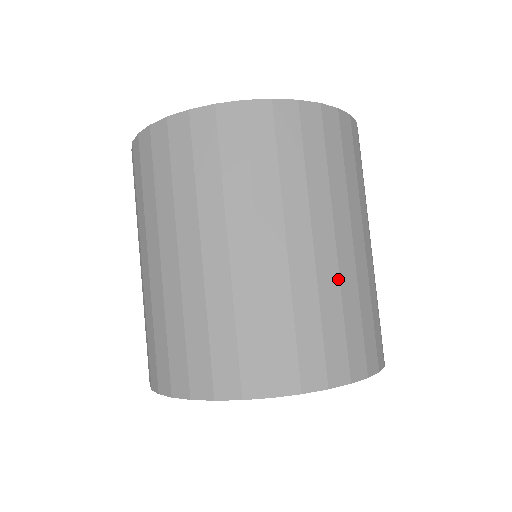
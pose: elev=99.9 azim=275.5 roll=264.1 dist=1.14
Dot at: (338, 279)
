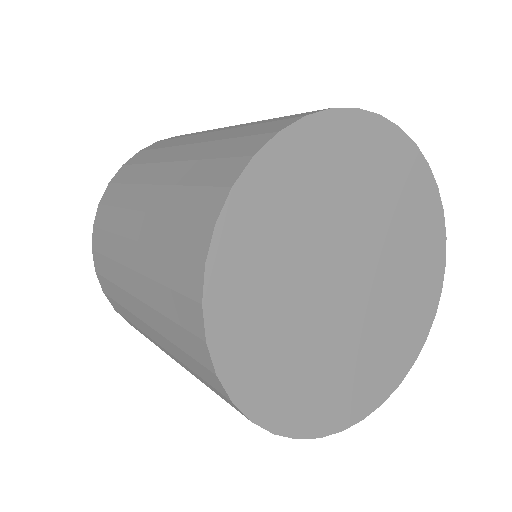
Dot at: (231, 129)
